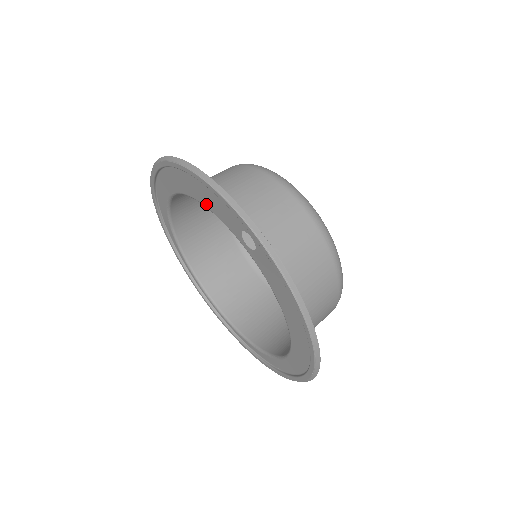
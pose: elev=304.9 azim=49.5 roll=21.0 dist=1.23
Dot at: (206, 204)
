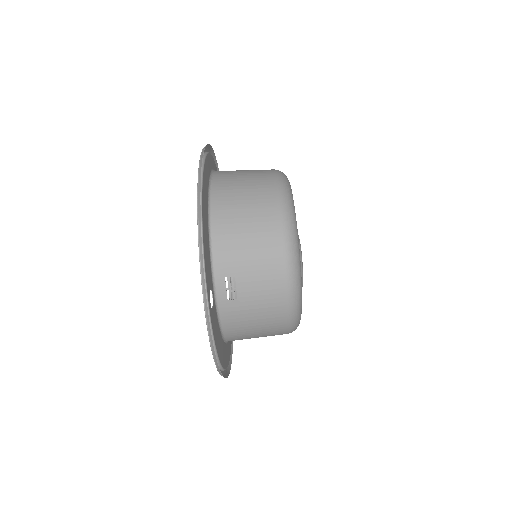
Dot at: (208, 238)
